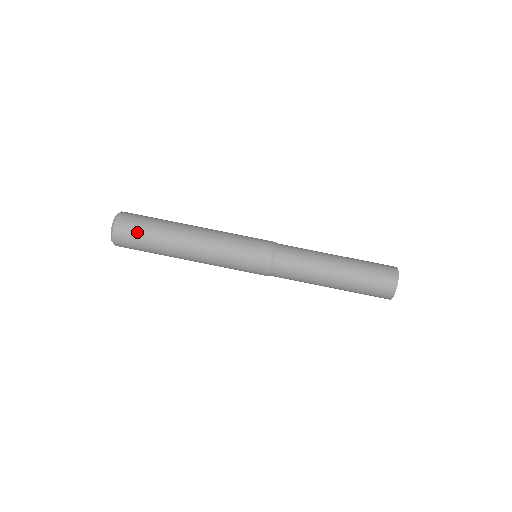
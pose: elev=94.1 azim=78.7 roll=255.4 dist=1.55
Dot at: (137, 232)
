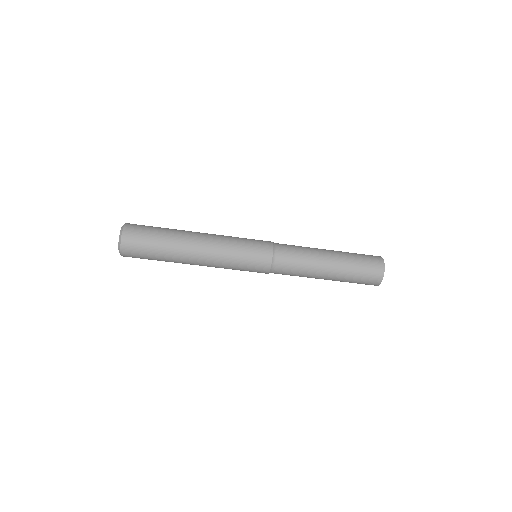
Dot at: (145, 240)
